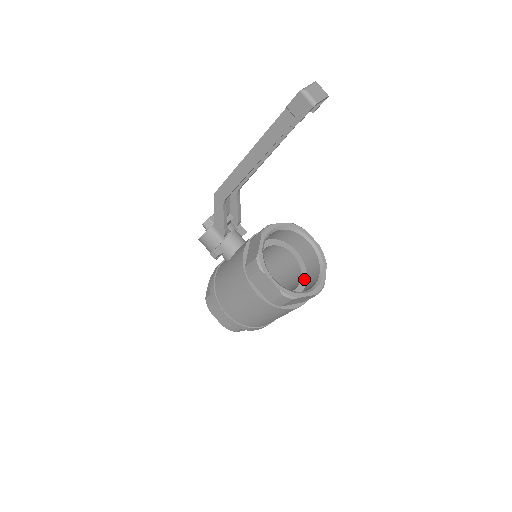
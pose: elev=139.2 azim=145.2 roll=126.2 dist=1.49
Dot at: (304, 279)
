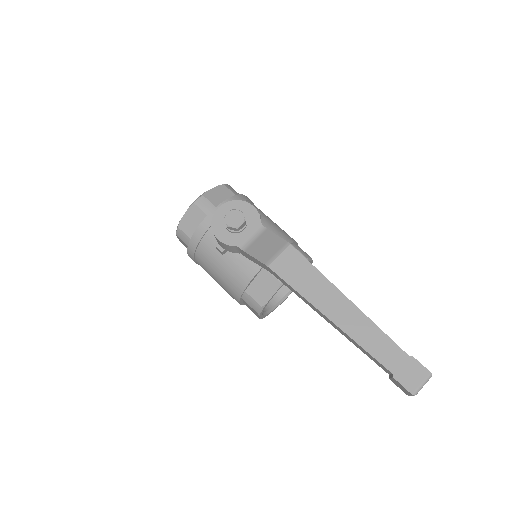
Dot at: occluded
